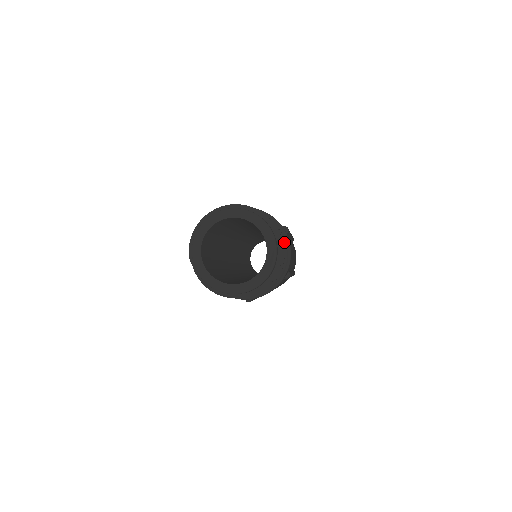
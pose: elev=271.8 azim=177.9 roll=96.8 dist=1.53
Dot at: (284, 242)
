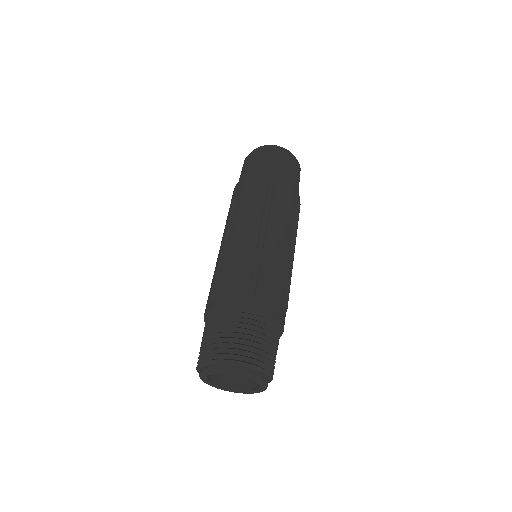
Dot at: (257, 333)
